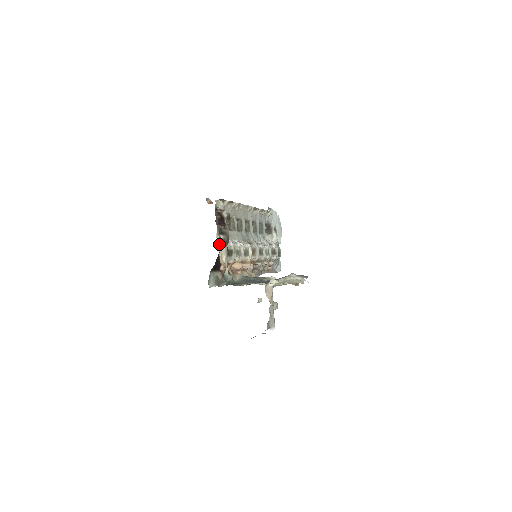
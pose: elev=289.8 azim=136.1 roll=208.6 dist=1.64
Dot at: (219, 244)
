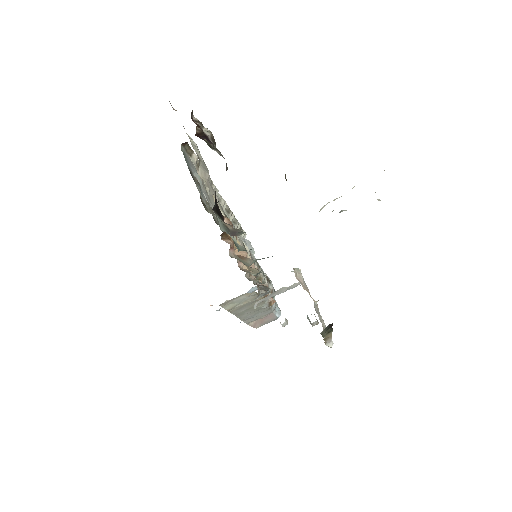
Dot at: occluded
